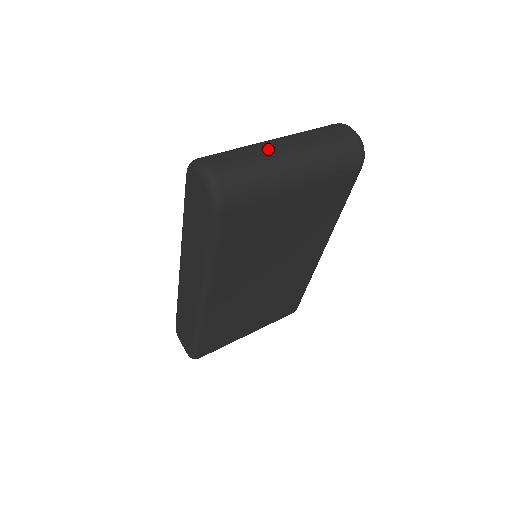
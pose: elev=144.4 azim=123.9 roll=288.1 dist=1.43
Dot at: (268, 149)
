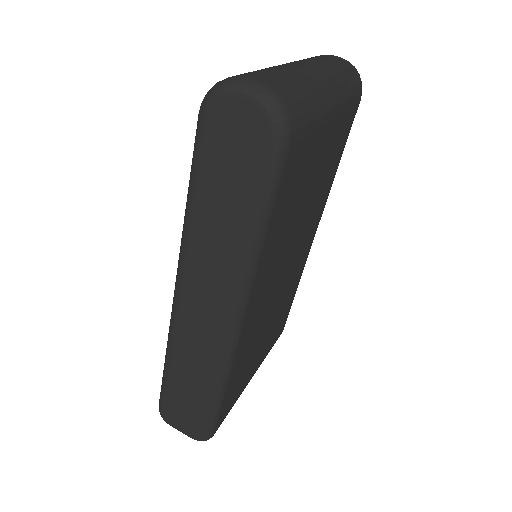
Dot at: (291, 67)
